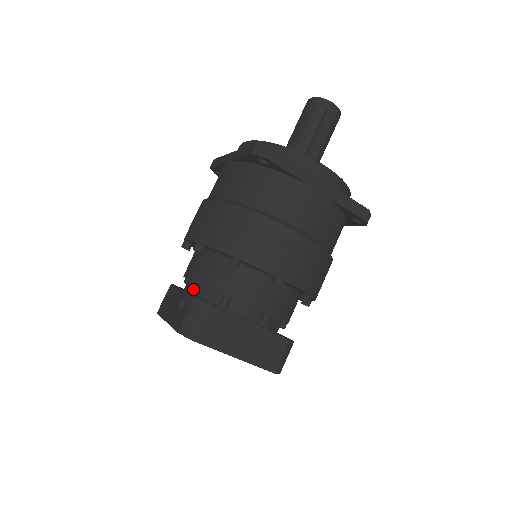
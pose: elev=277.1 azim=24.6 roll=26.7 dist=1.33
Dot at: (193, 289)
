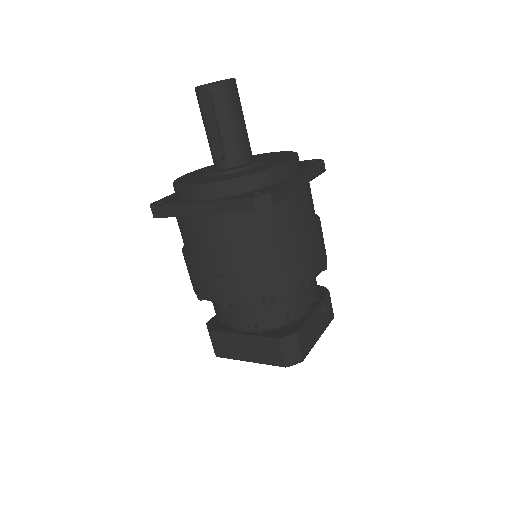
Dot at: occluded
